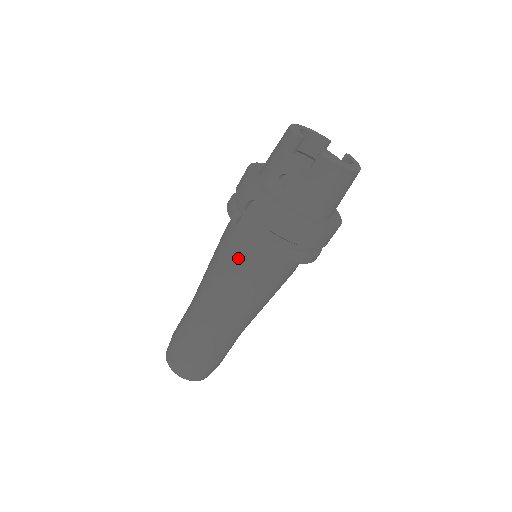
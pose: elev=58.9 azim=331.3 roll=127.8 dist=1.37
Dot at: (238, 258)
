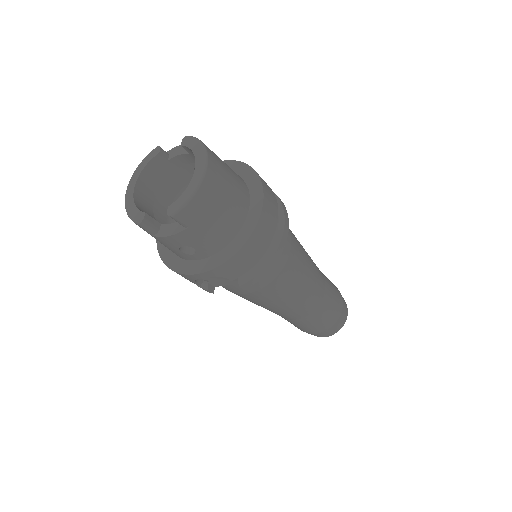
Dot at: (249, 294)
